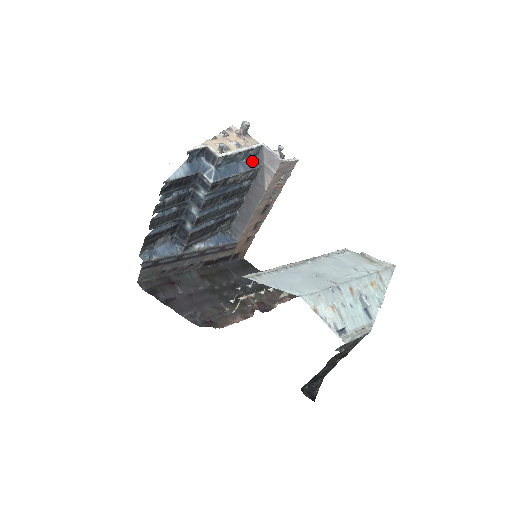
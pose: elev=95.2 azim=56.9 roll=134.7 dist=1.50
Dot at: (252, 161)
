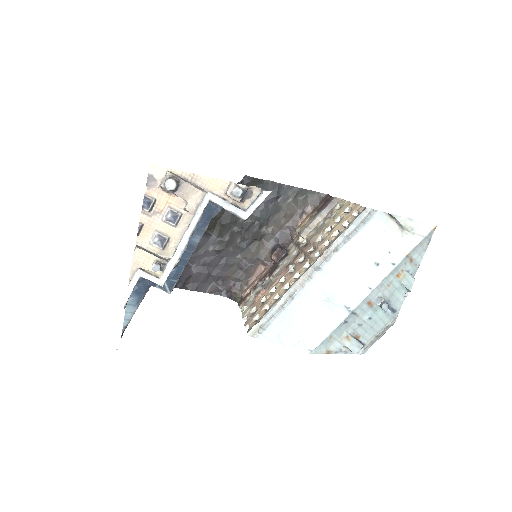
Dot at: (205, 214)
